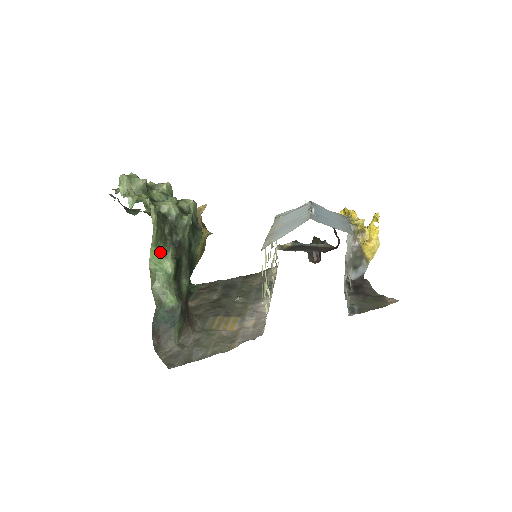
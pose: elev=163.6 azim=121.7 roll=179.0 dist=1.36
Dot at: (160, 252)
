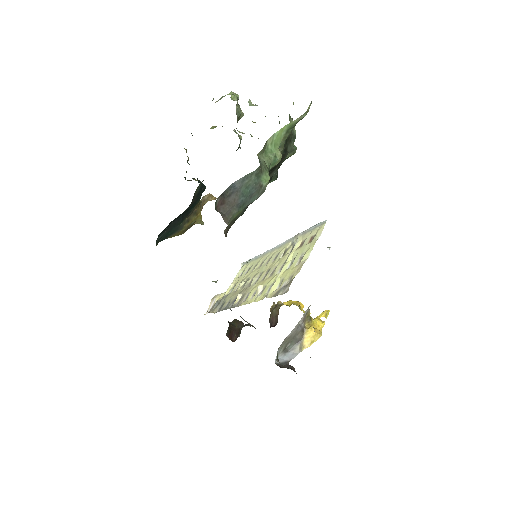
Dot at: (282, 138)
